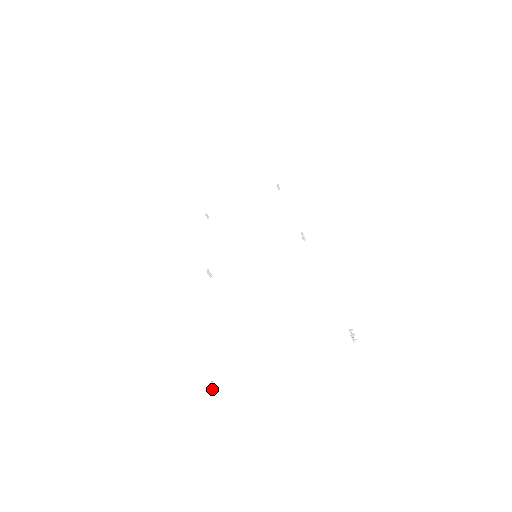
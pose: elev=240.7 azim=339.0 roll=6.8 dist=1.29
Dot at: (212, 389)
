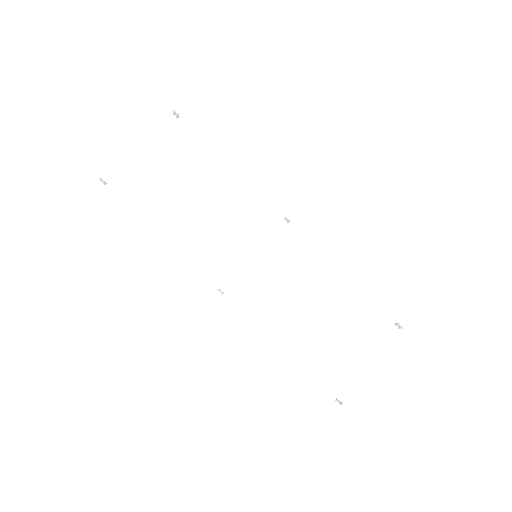
Dot at: occluded
